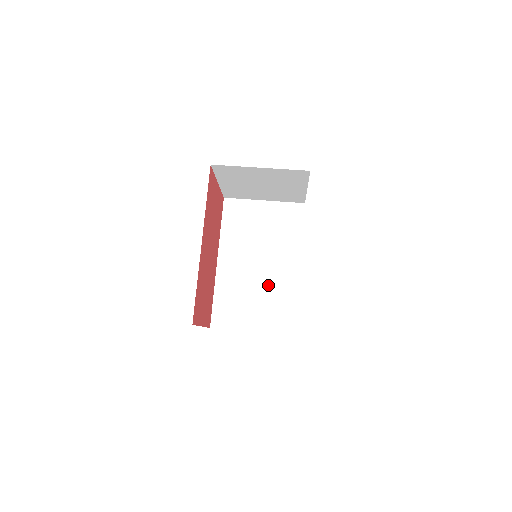
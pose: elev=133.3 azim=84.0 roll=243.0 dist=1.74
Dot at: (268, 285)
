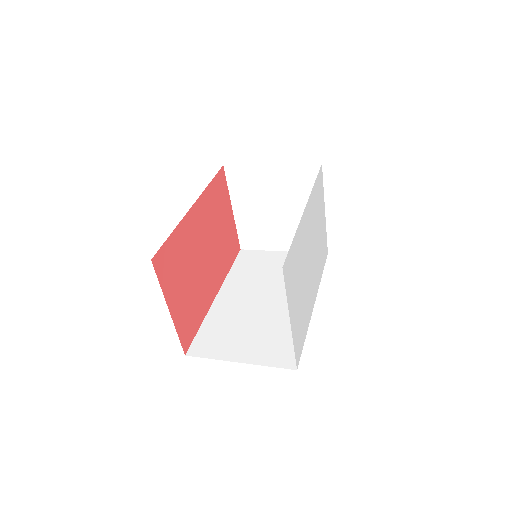
Dot at: (271, 317)
